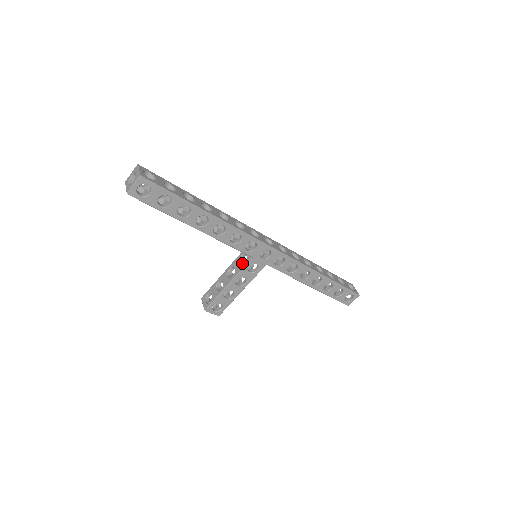
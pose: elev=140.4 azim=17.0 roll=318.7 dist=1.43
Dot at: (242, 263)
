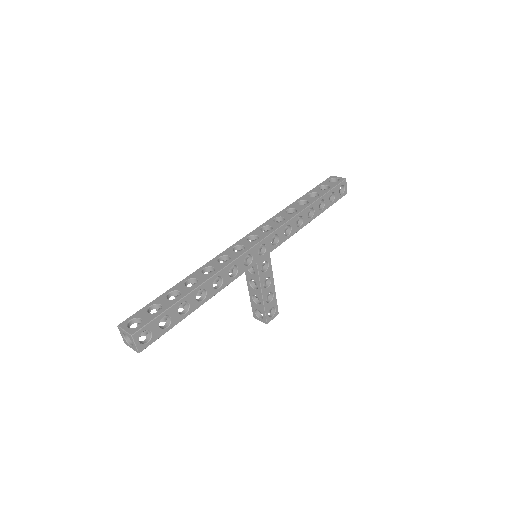
Dot at: (253, 271)
